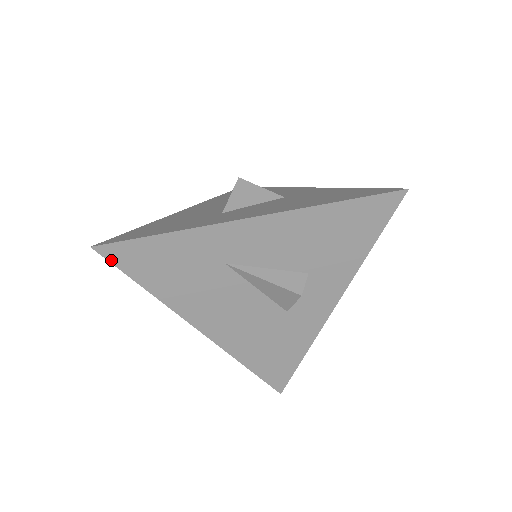
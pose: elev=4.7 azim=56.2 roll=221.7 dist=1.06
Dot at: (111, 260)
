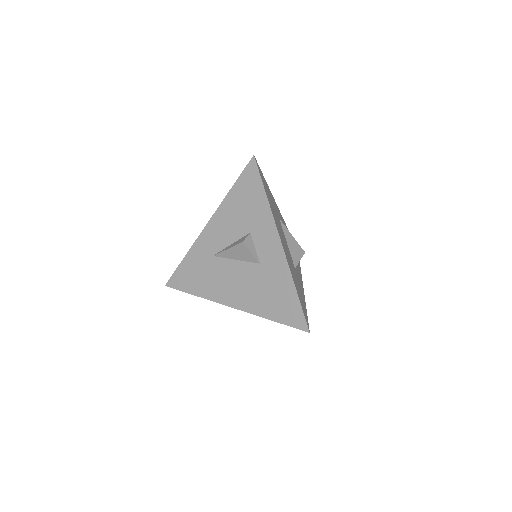
Dot at: (174, 287)
